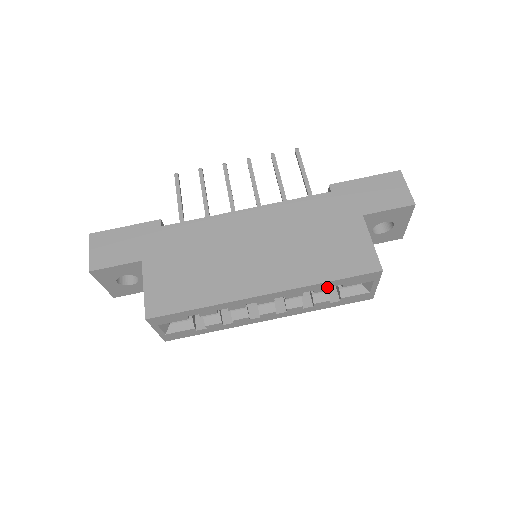
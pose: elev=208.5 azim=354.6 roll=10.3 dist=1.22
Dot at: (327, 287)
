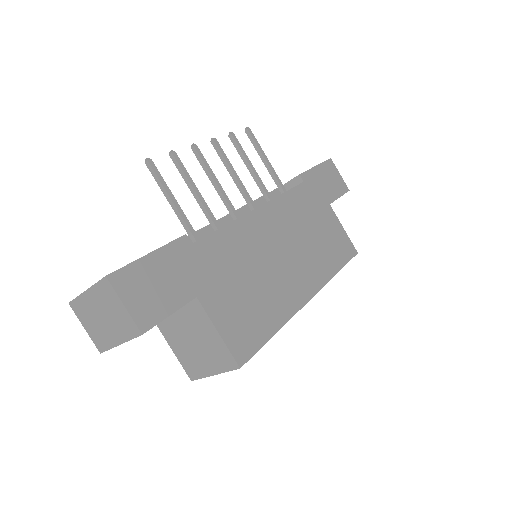
Dot at: occluded
